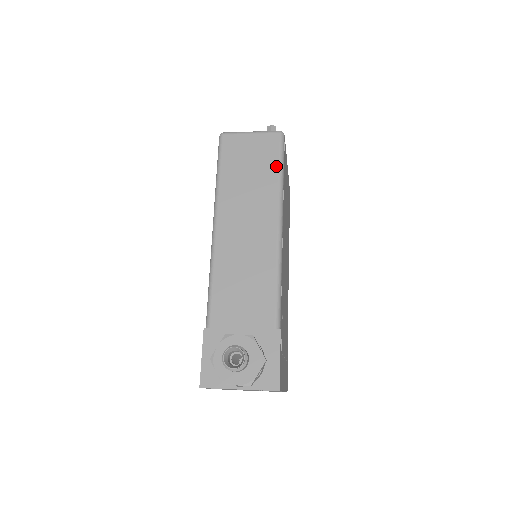
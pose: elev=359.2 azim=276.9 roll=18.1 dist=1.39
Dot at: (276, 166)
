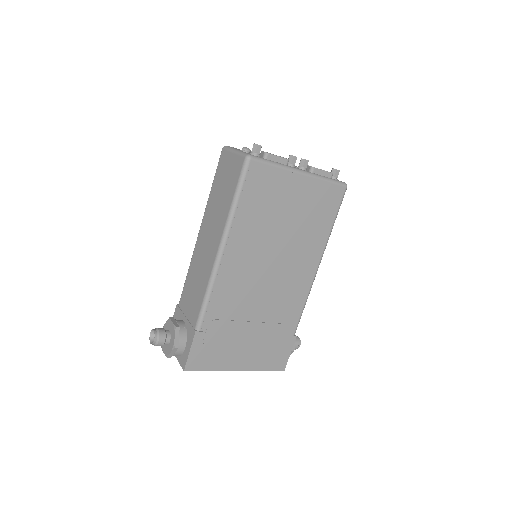
Dot at: (233, 192)
